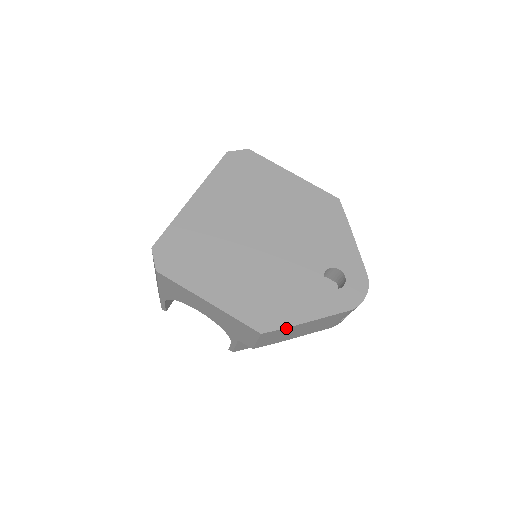
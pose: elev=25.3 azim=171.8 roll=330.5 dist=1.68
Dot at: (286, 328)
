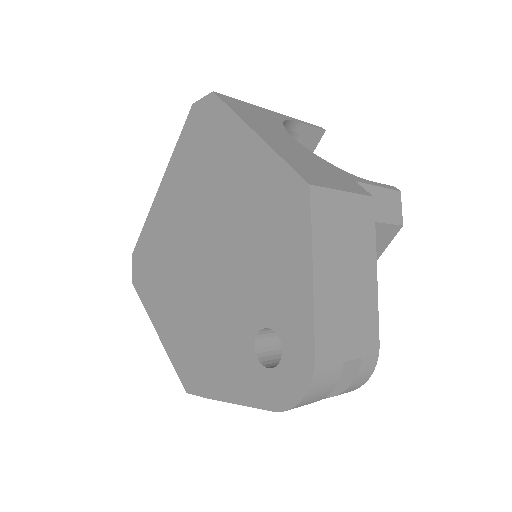
Dot at: (209, 397)
